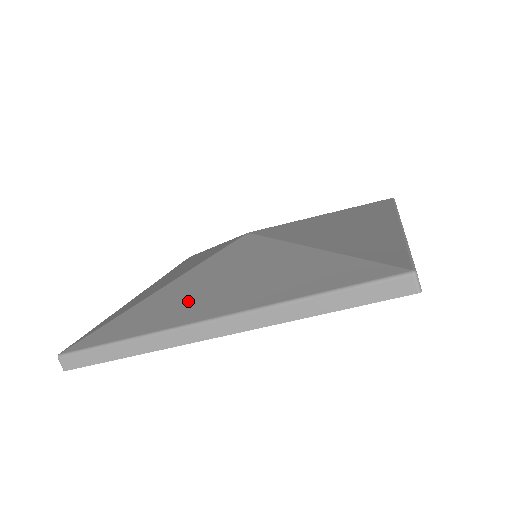
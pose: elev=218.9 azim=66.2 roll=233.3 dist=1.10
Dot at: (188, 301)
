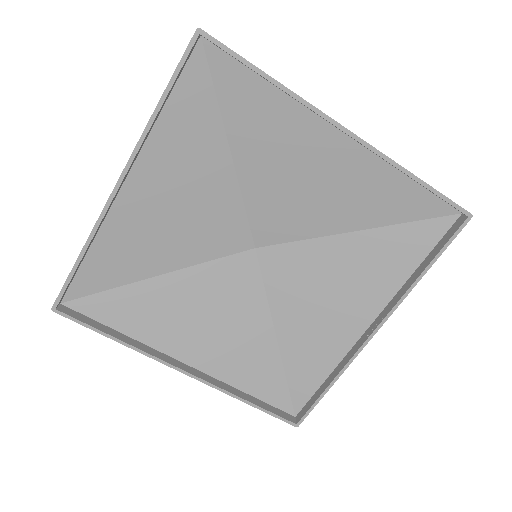
Dot at: (292, 142)
